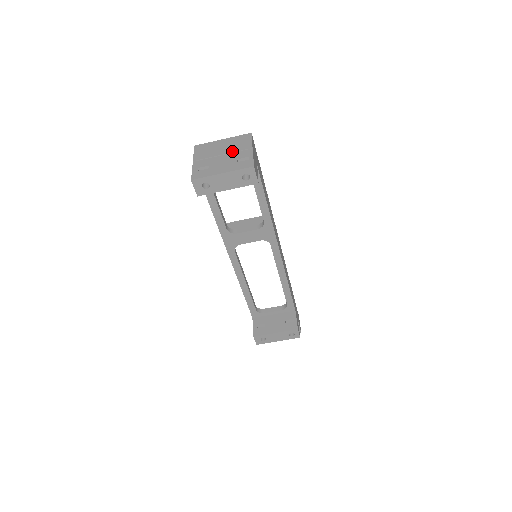
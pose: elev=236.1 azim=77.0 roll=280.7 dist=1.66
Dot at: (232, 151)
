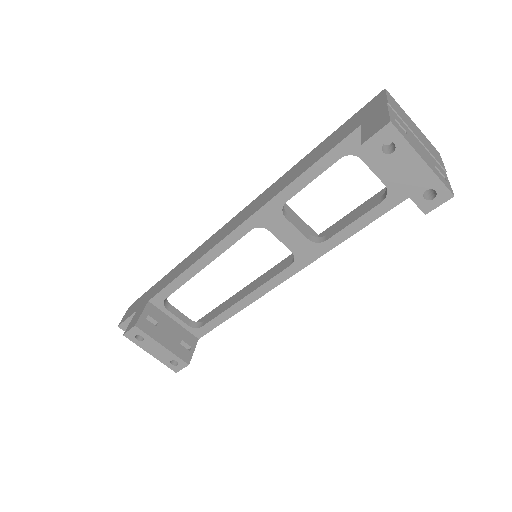
Dot at: (428, 148)
